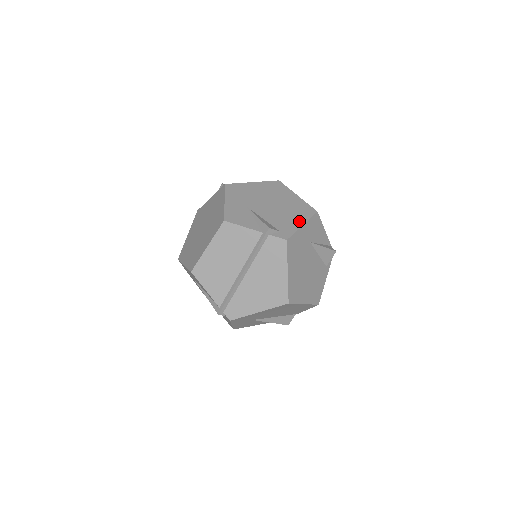
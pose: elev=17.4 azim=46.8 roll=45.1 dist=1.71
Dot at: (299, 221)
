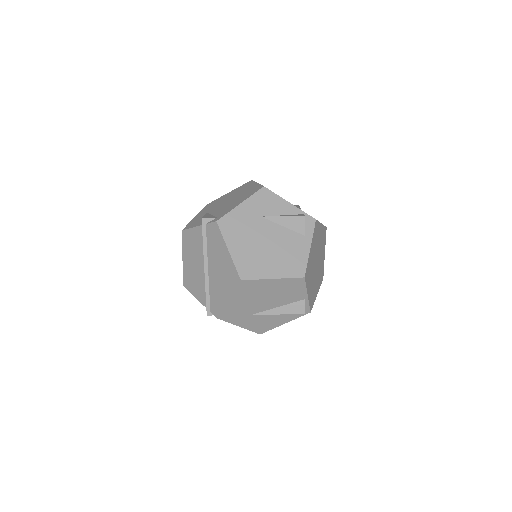
Dot at: (240, 202)
